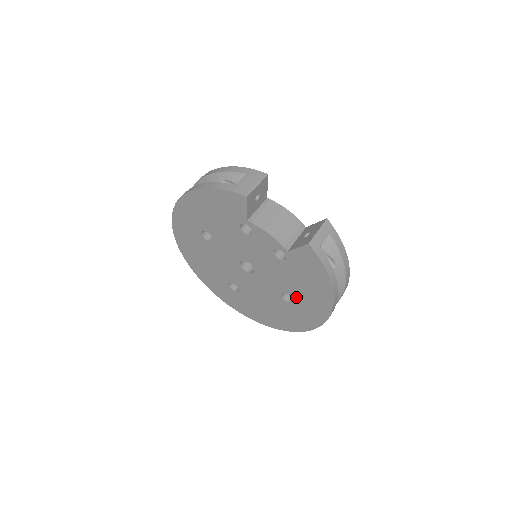
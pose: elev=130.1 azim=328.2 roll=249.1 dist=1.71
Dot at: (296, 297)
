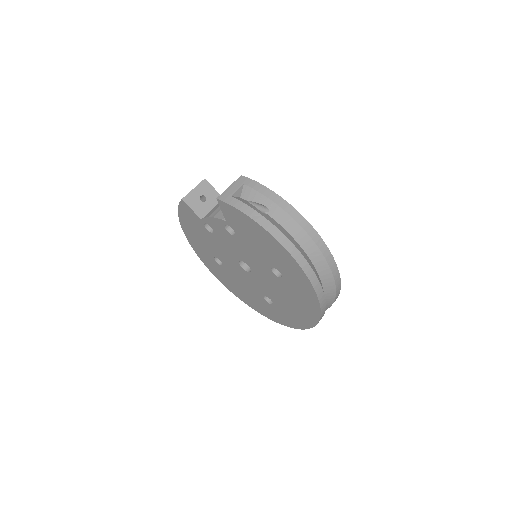
Dot at: (275, 265)
